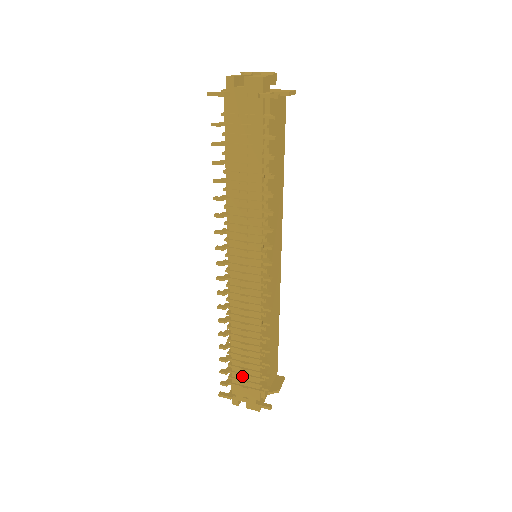
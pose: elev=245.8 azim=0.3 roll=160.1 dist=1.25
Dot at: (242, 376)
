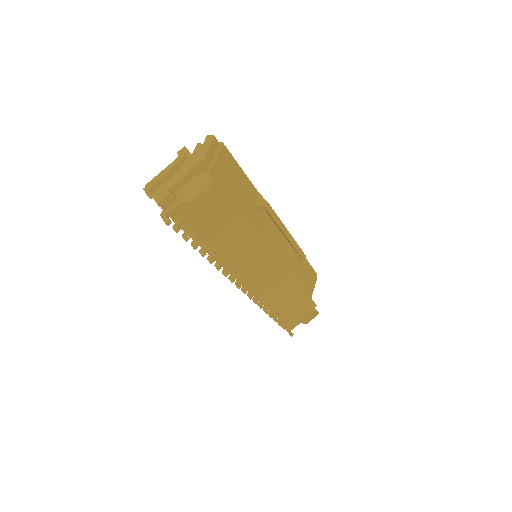
Dot at: occluded
